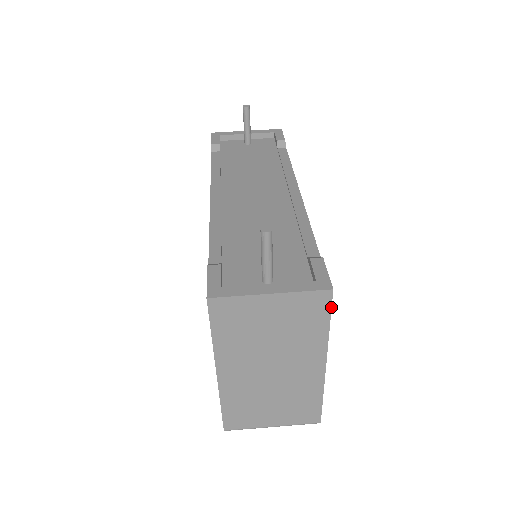
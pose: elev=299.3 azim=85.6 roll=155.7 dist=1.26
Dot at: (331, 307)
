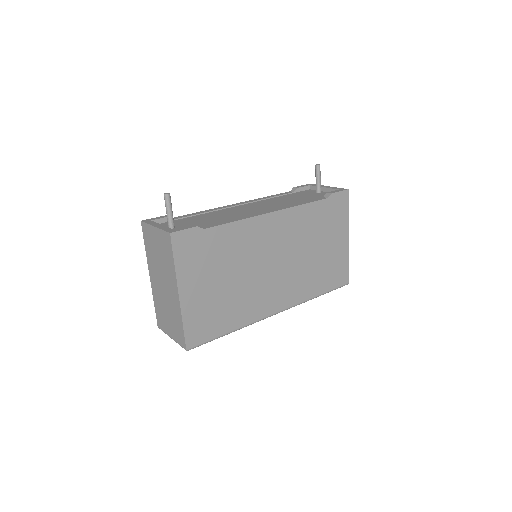
Dot at: (172, 246)
